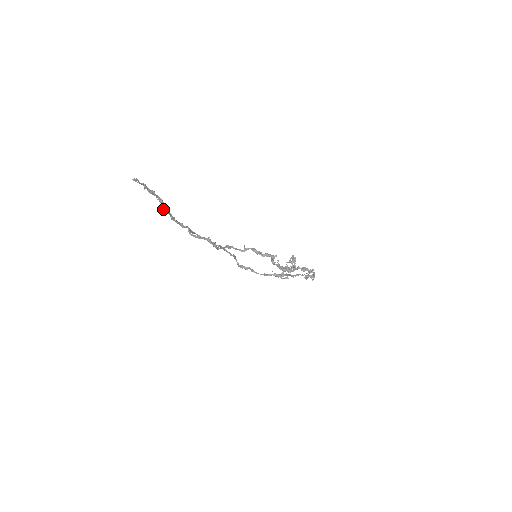
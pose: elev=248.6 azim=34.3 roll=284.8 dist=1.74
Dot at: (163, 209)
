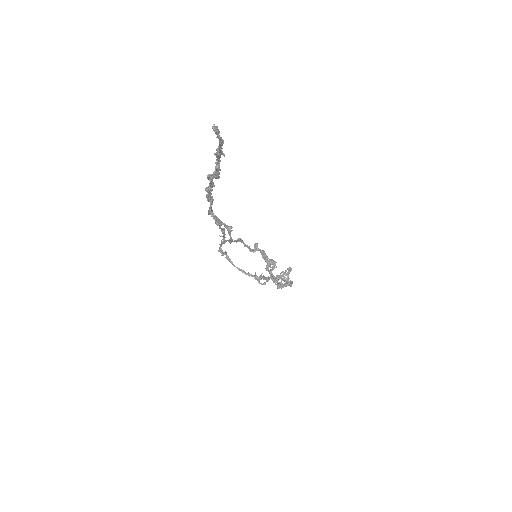
Dot at: (210, 176)
